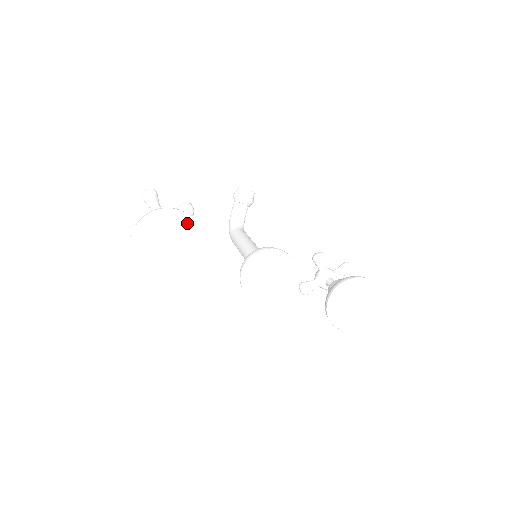
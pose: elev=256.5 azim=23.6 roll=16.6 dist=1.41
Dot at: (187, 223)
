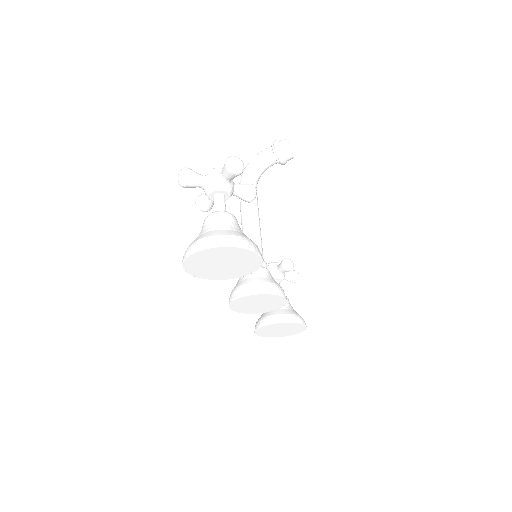
Dot at: (254, 264)
